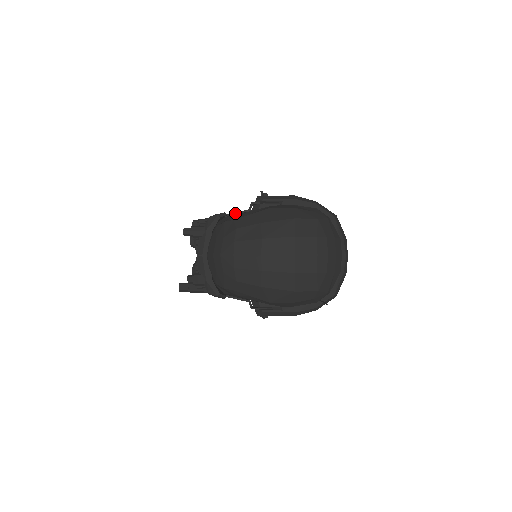
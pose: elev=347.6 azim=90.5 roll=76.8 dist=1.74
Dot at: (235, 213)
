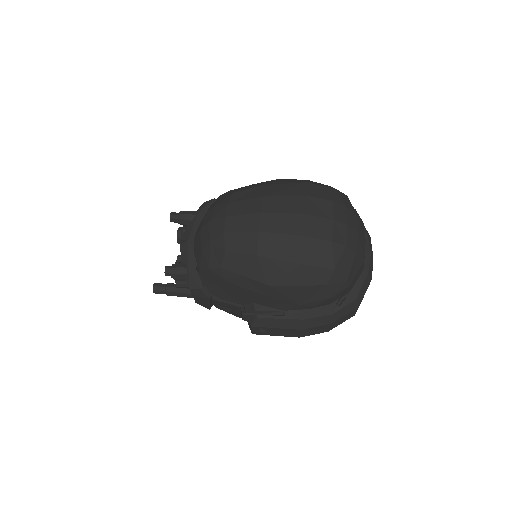
Dot at: occluded
